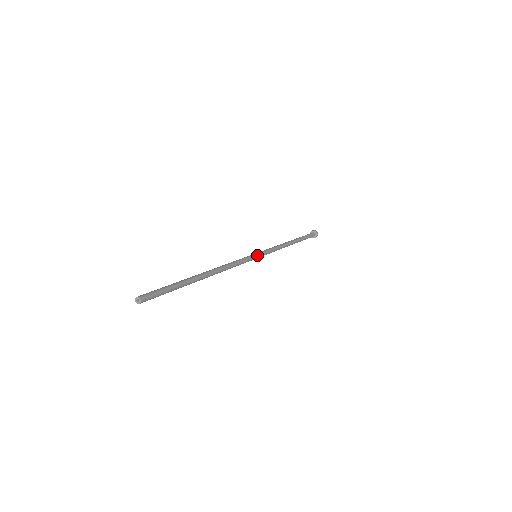
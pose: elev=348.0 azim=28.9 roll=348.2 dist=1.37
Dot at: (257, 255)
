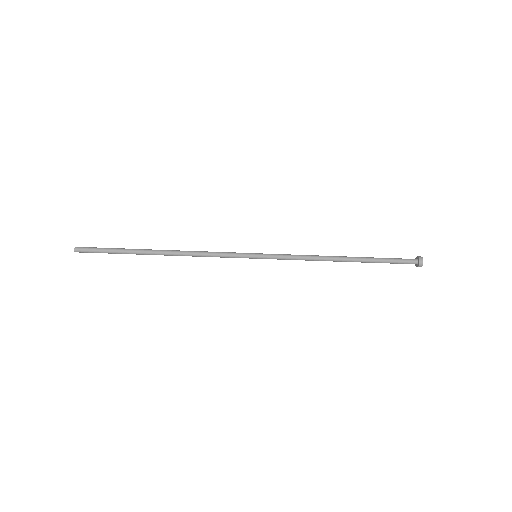
Dot at: (255, 255)
